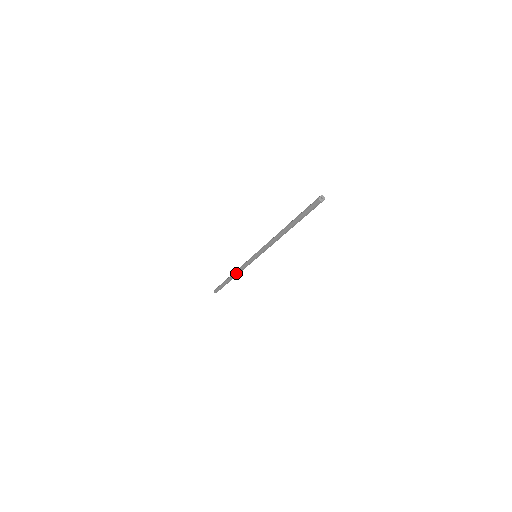
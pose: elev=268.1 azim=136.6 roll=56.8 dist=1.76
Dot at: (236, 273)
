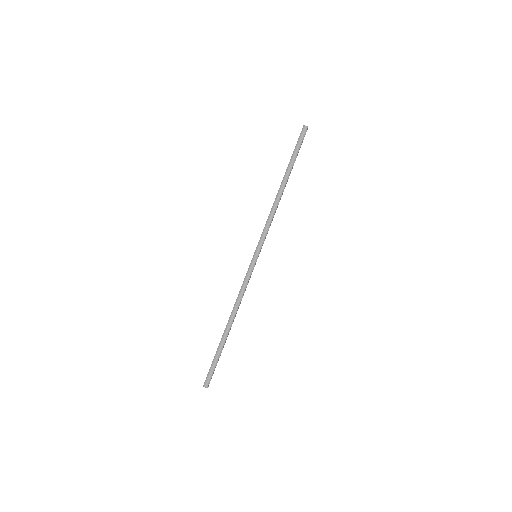
Dot at: (235, 307)
